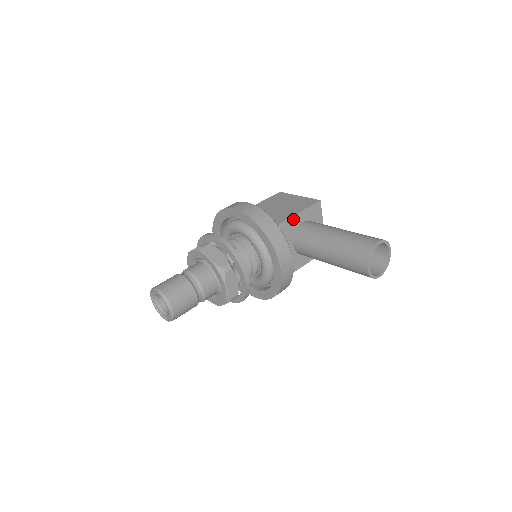
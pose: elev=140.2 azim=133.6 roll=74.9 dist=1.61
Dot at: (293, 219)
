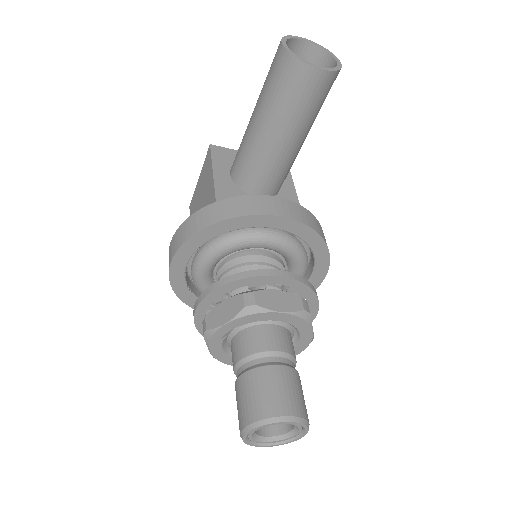
Dot at: (219, 184)
